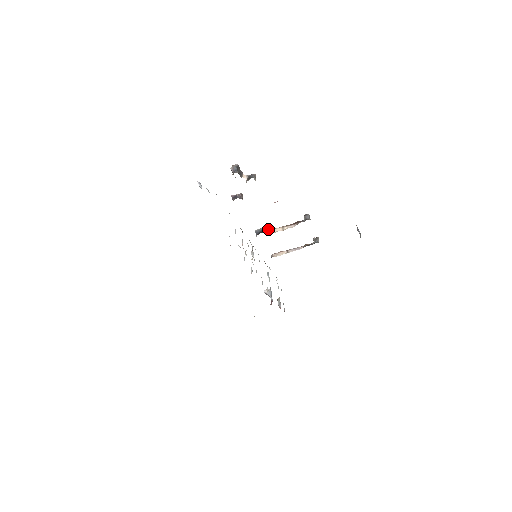
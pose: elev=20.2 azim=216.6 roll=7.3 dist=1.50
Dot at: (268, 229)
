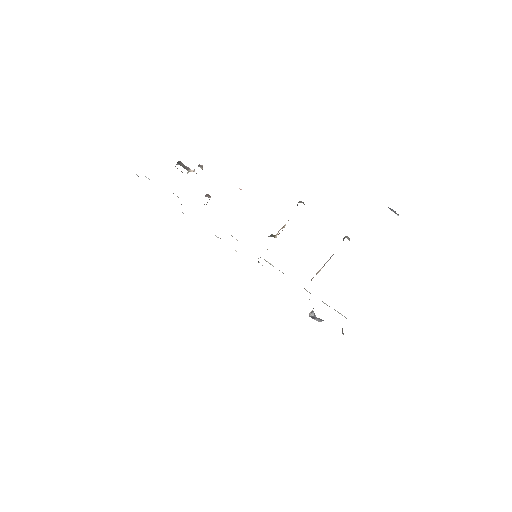
Dot at: (270, 235)
